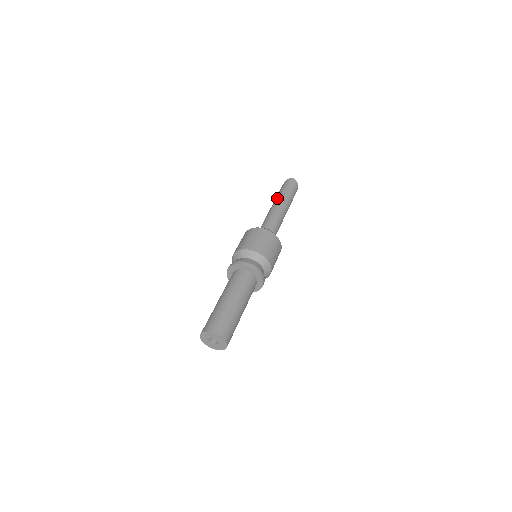
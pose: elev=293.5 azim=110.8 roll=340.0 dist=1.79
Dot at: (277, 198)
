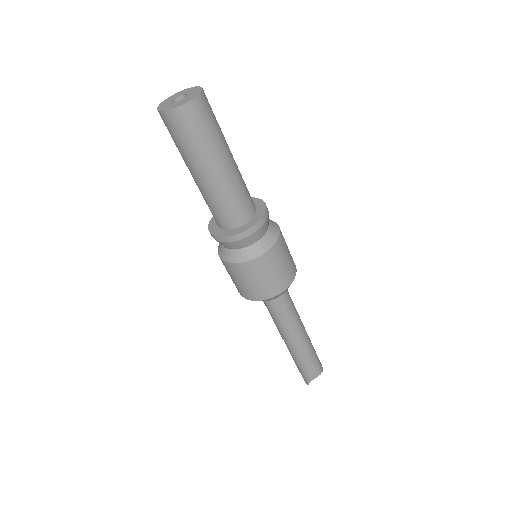
Dot at: occluded
